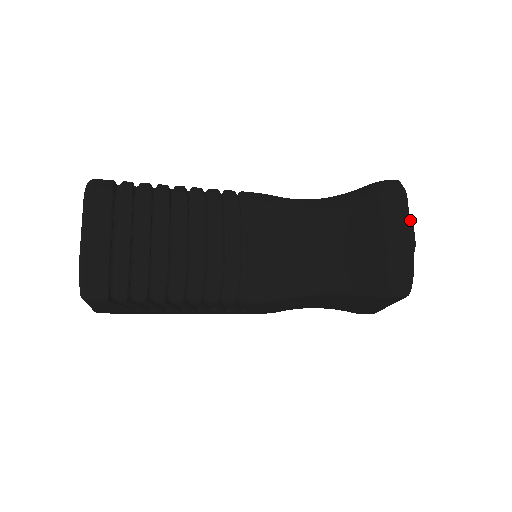
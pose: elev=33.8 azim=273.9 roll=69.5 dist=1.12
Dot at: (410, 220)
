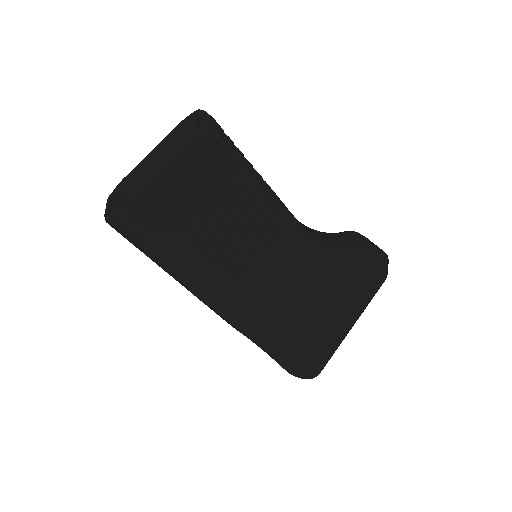
Dot at: occluded
